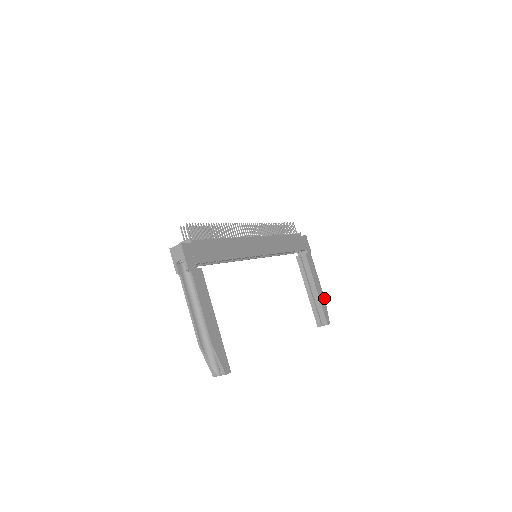
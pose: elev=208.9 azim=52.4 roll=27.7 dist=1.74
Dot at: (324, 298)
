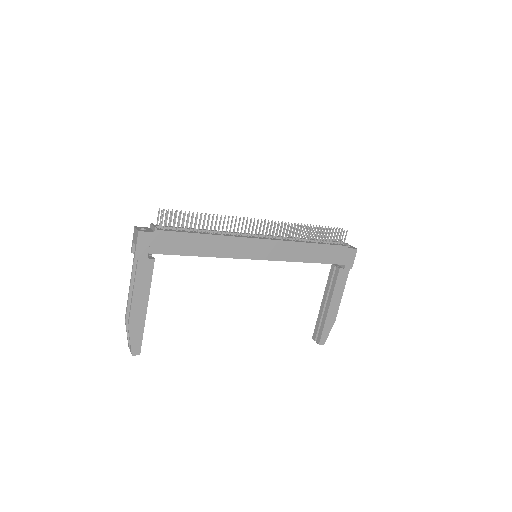
Dot at: (335, 319)
